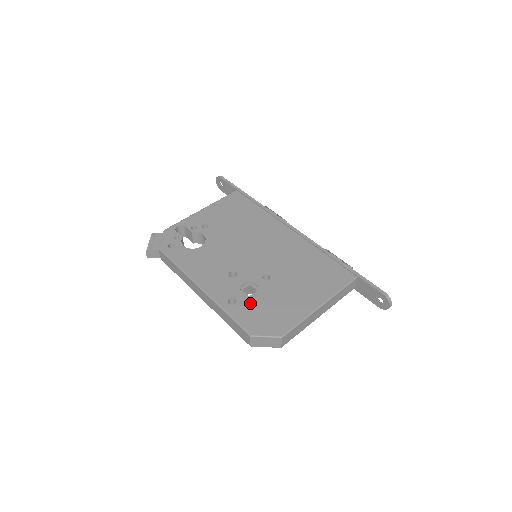
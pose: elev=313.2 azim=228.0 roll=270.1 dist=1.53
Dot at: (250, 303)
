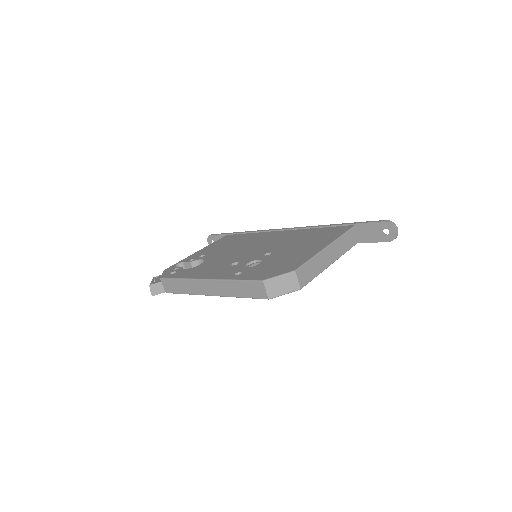
Dot at: (256, 268)
